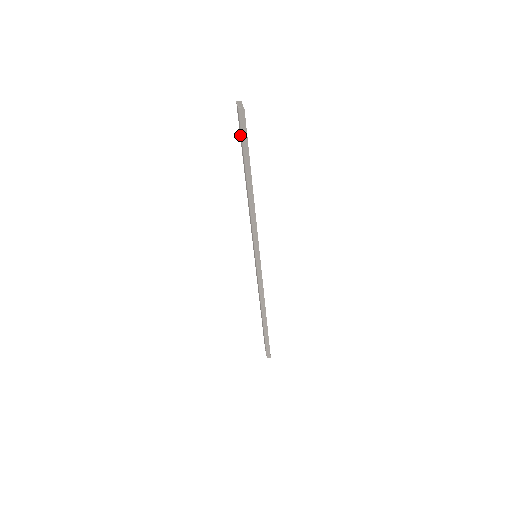
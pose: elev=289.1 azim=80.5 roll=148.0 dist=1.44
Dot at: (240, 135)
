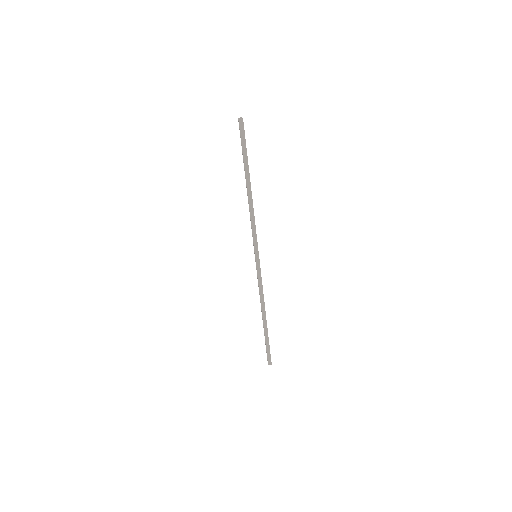
Dot at: occluded
